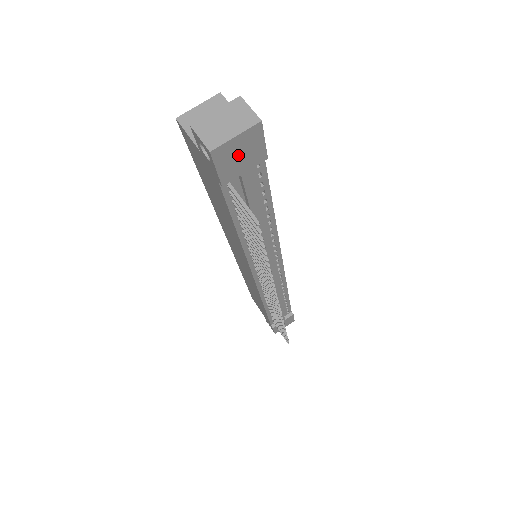
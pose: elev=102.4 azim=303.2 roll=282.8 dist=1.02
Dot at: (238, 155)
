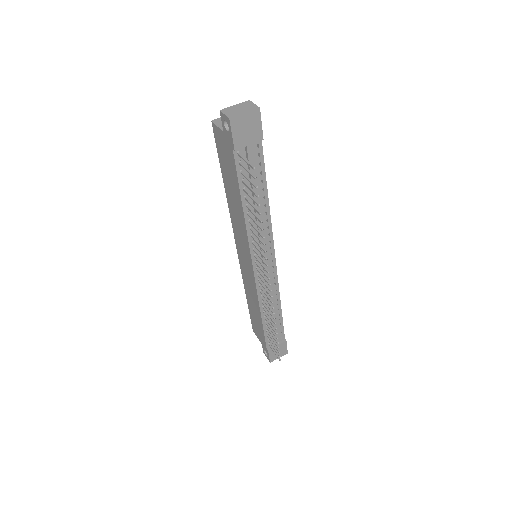
Dot at: (245, 129)
